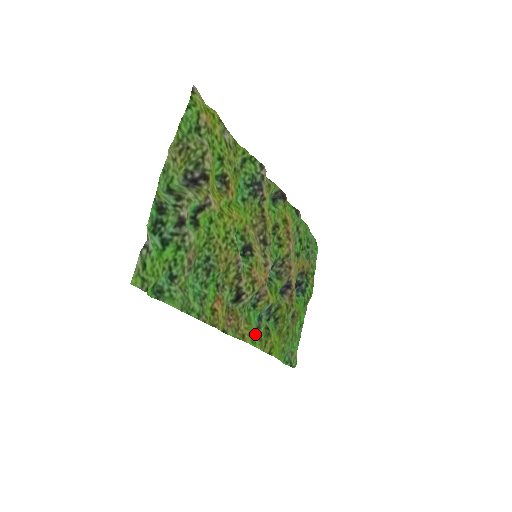
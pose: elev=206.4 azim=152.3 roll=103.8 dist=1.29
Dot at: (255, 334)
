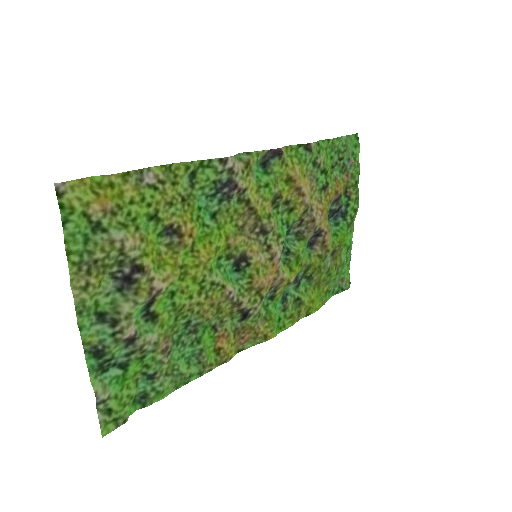
Dot at: (282, 318)
